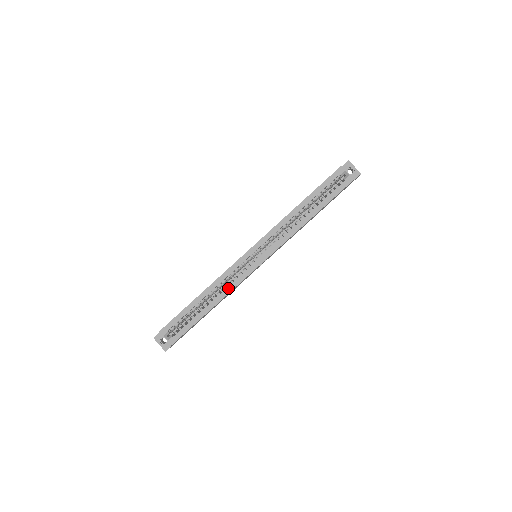
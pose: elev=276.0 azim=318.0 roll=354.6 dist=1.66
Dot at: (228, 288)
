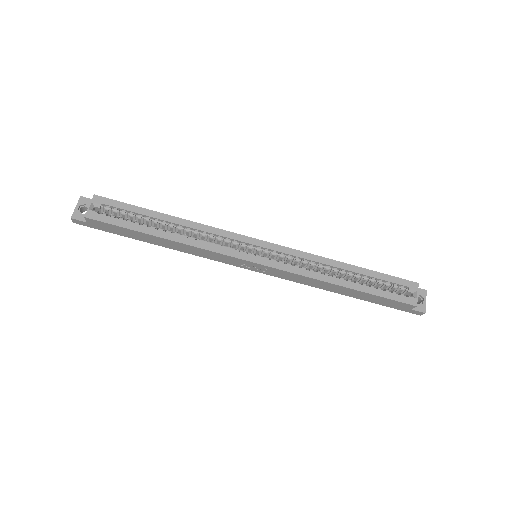
Dot at: (200, 242)
